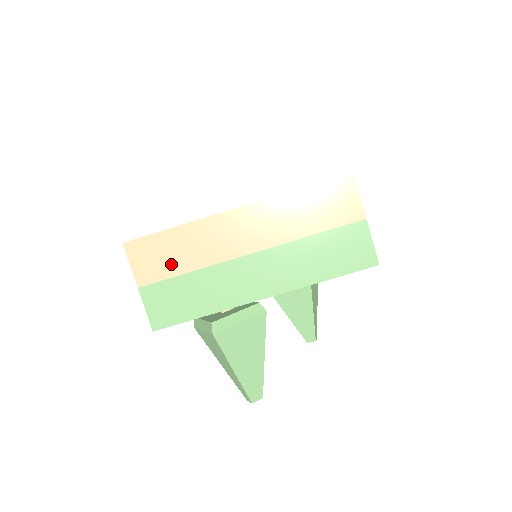
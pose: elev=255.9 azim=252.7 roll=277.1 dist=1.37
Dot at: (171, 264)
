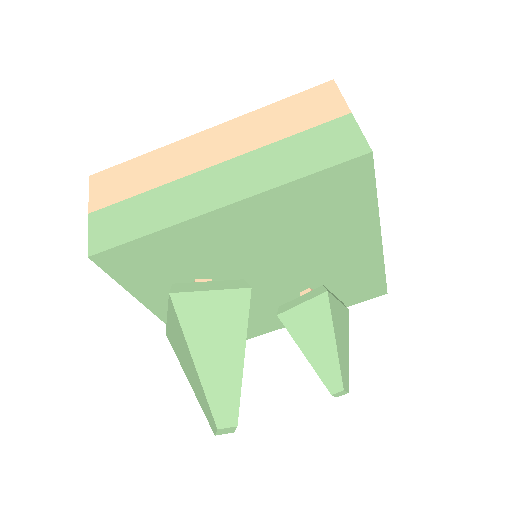
Dot at: (129, 187)
